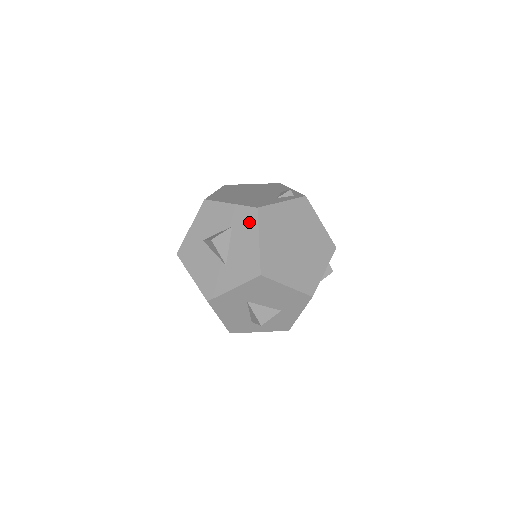
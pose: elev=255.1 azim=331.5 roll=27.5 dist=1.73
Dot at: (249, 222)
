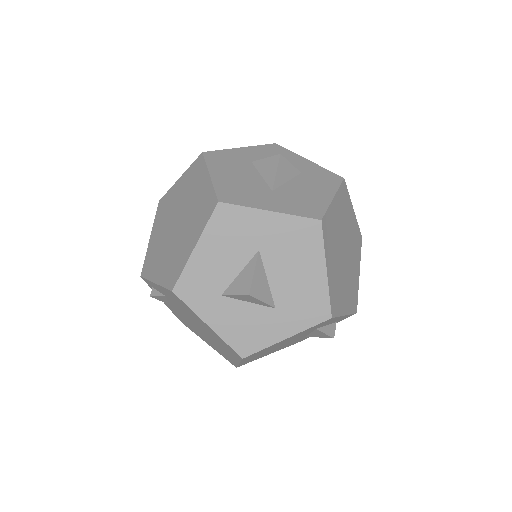
Dot at: (327, 180)
